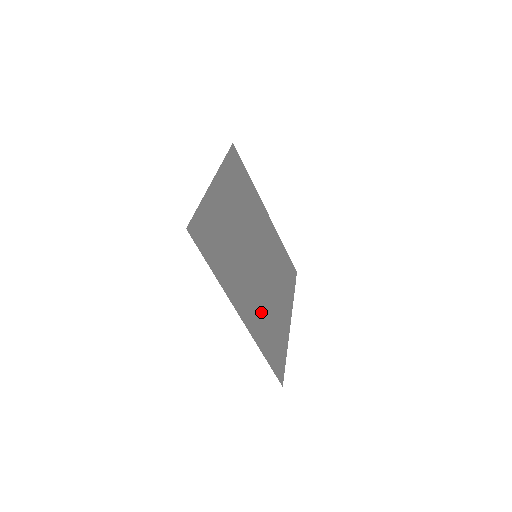
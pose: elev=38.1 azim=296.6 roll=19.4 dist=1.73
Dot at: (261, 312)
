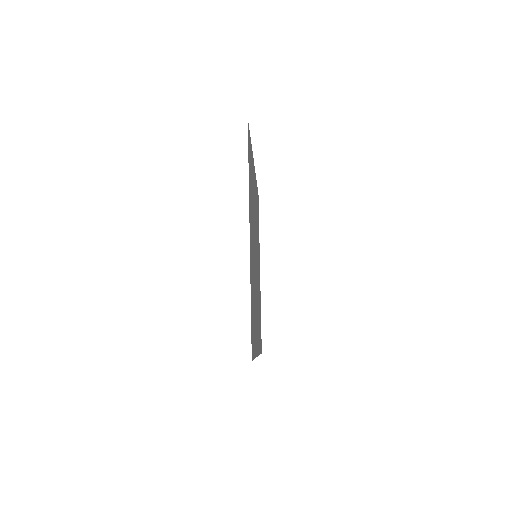
Dot at: (258, 314)
